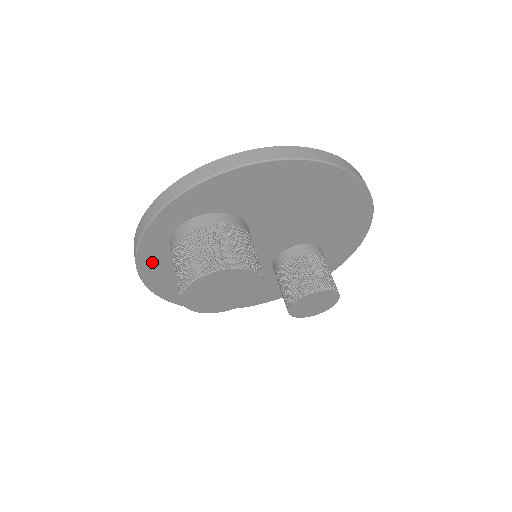
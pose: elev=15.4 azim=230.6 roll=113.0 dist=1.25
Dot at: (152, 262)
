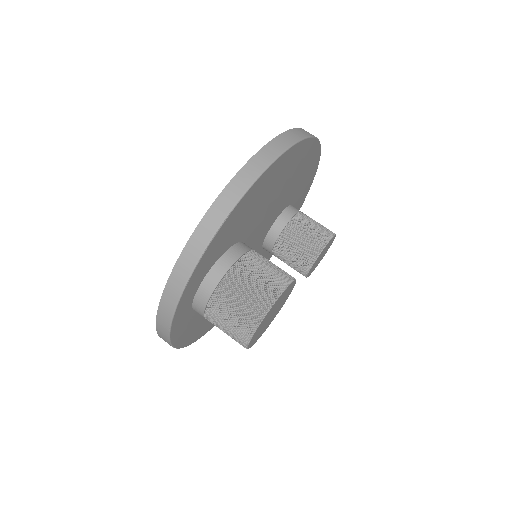
Dot at: (182, 331)
